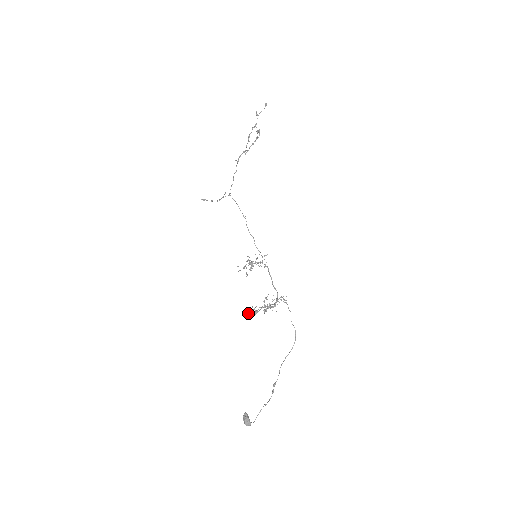
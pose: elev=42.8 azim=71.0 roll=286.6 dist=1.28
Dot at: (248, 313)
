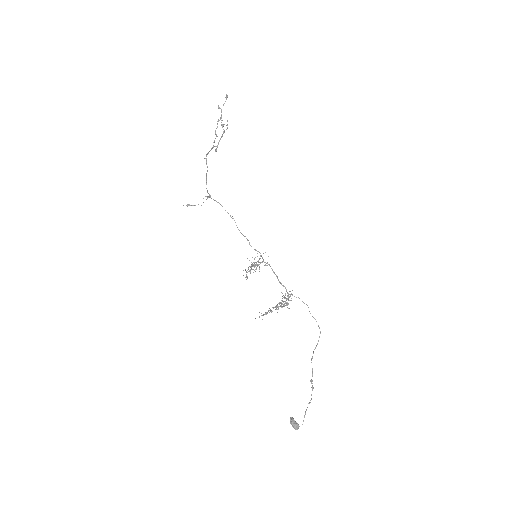
Dot at: occluded
